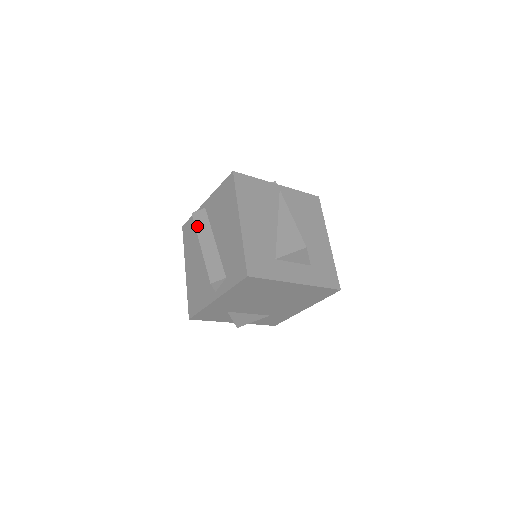
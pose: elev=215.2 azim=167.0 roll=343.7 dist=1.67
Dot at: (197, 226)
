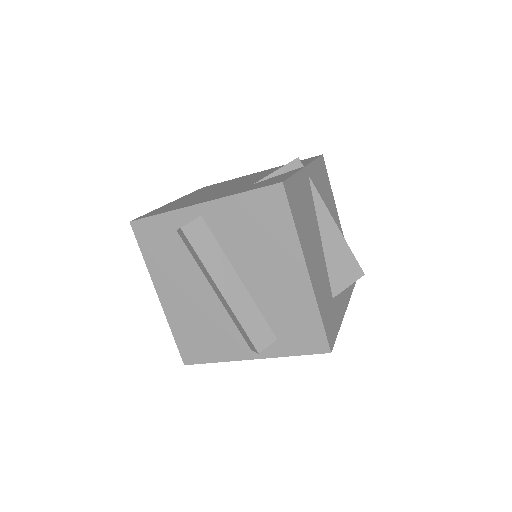
Dot at: (201, 255)
